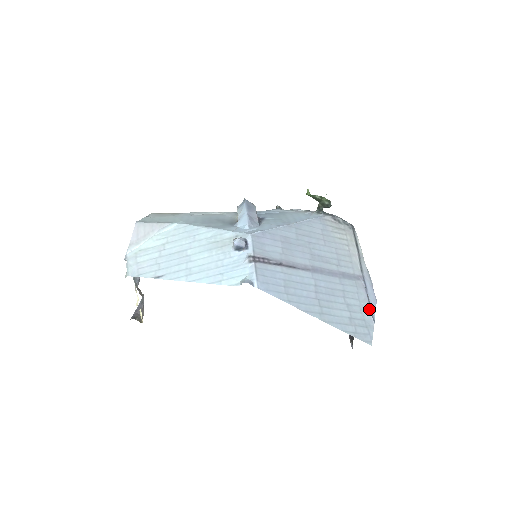
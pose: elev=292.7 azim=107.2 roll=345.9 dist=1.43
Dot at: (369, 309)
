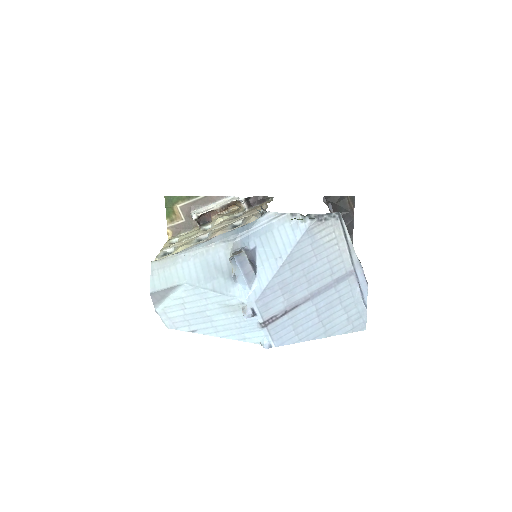
Dot at: (362, 300)
